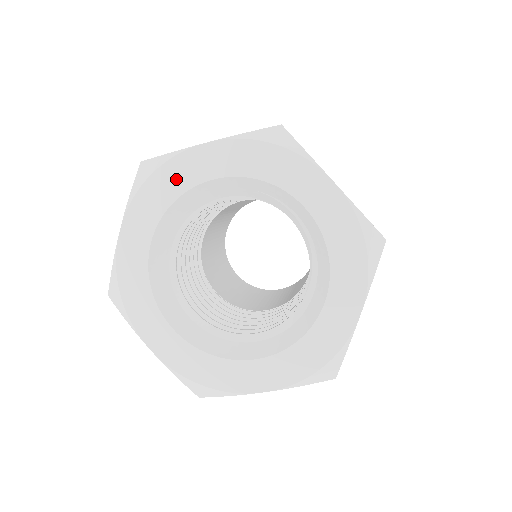
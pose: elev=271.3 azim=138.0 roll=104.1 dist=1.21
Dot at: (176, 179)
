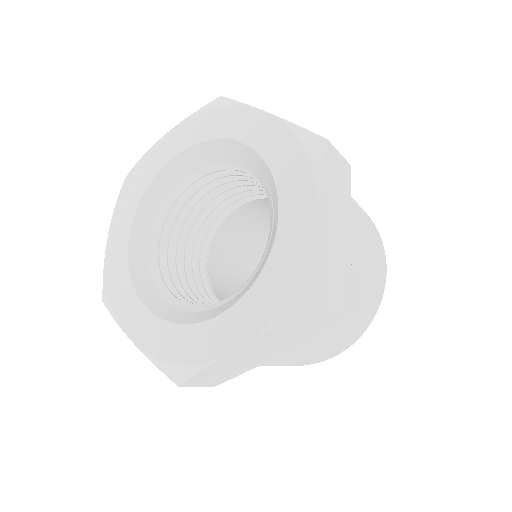
Dot at: (224, 124)
